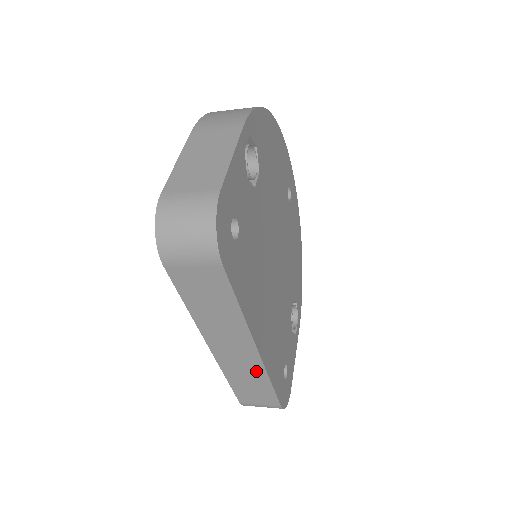
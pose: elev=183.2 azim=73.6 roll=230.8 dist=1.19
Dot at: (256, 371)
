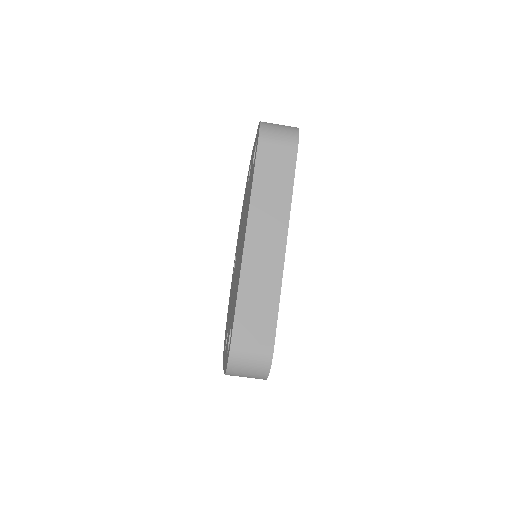
Dot at: (273, 277)
